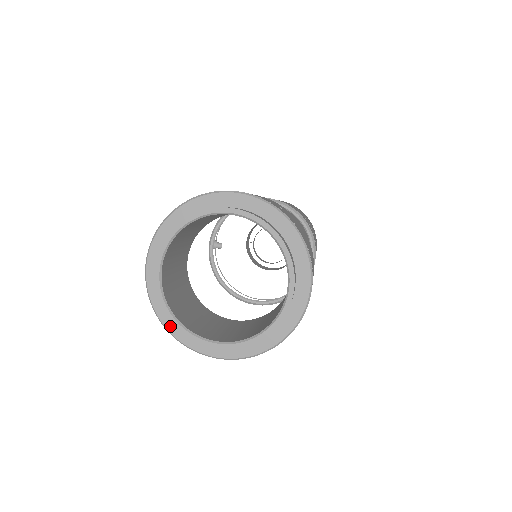
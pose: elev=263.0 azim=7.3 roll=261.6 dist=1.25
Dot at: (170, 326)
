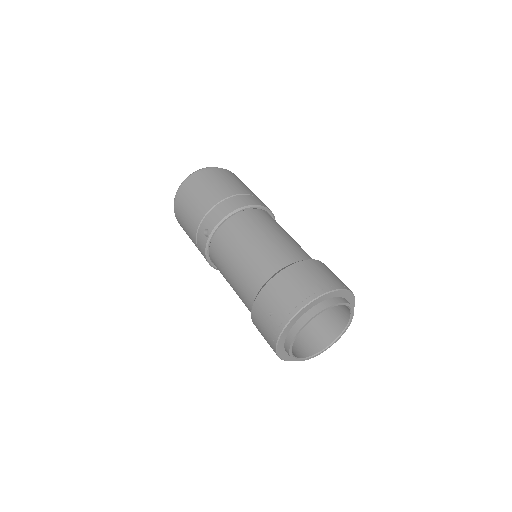
Dot at: (281, 354)
